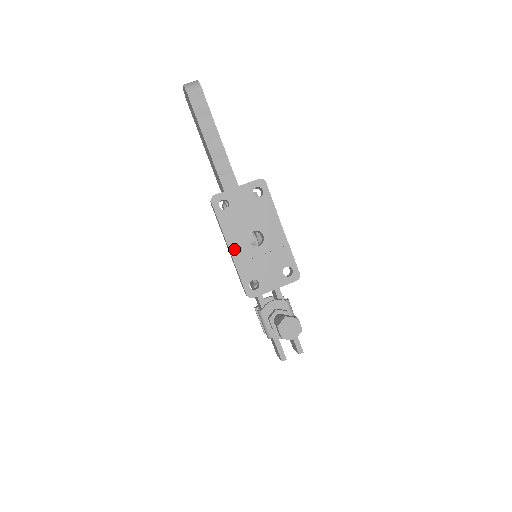
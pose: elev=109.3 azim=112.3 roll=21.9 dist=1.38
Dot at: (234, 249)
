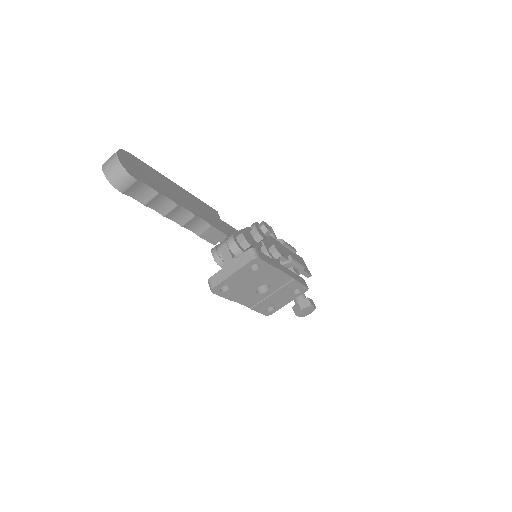
Dot at: (245, 302)
